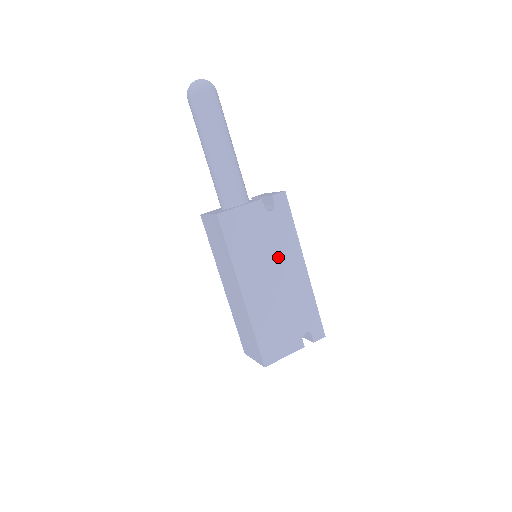
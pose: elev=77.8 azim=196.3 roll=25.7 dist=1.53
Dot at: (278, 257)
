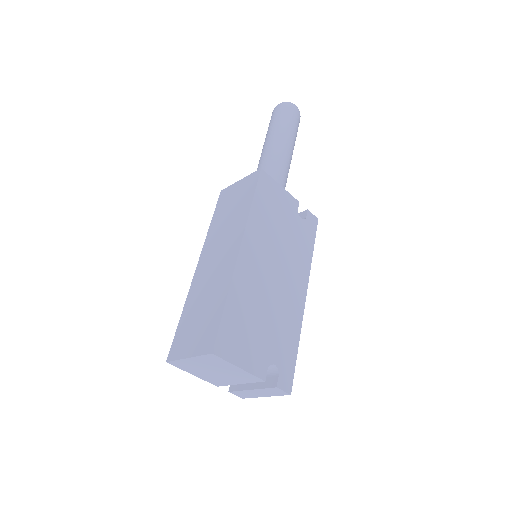
Dot at: (288, 259)
